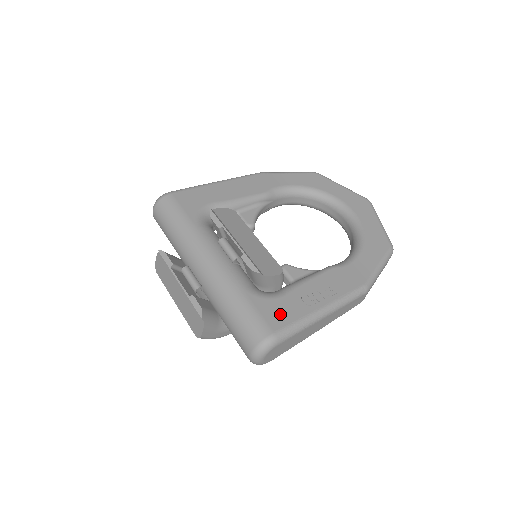
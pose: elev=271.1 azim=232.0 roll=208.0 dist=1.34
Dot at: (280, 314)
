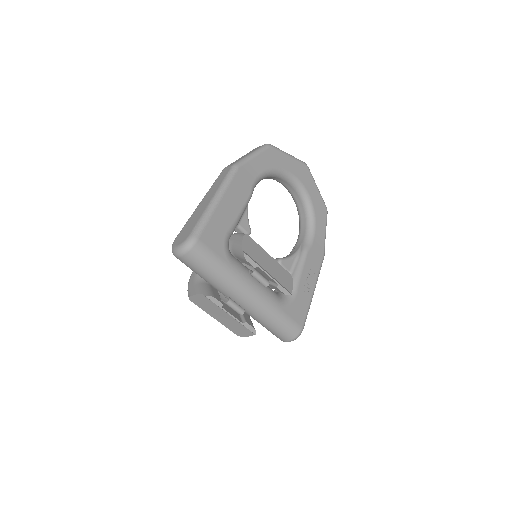
Dot at: (300, 311)
